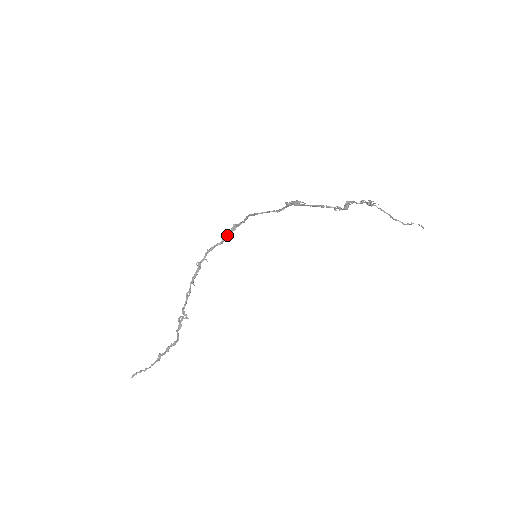
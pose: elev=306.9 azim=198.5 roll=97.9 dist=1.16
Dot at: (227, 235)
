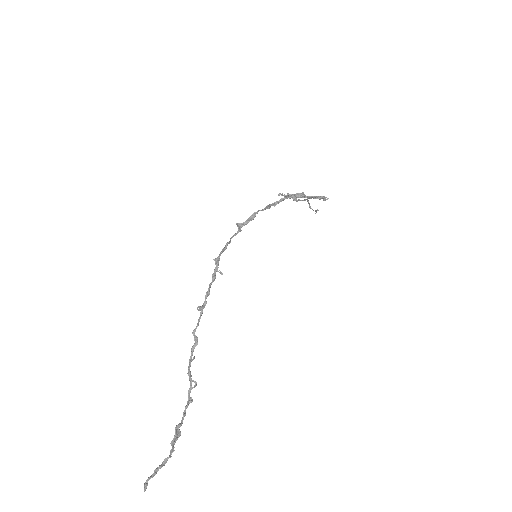
Dot at: (231, 237)
